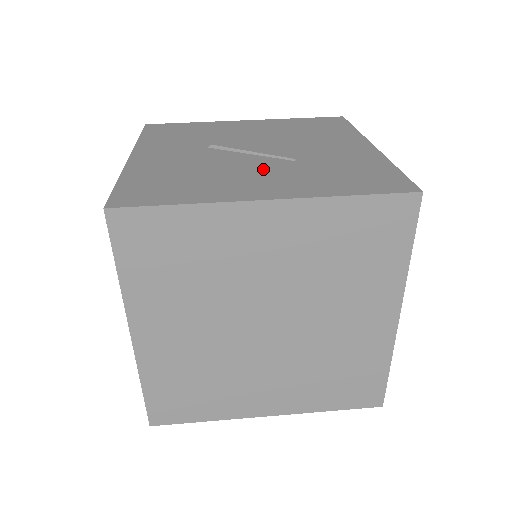
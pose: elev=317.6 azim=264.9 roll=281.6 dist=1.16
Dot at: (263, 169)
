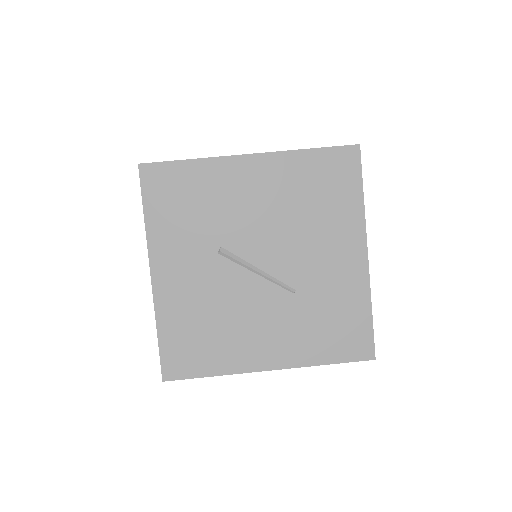
Dot at: (268, 313)
